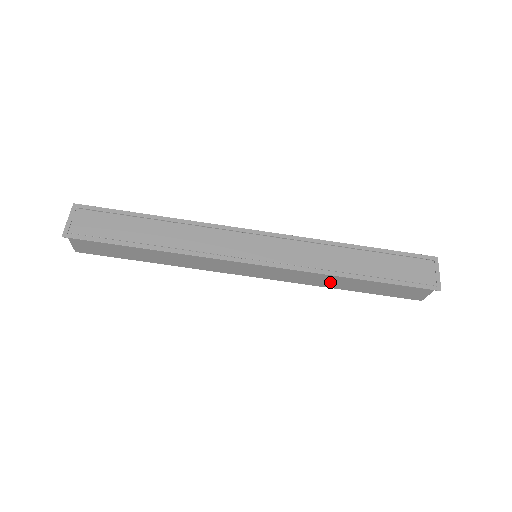
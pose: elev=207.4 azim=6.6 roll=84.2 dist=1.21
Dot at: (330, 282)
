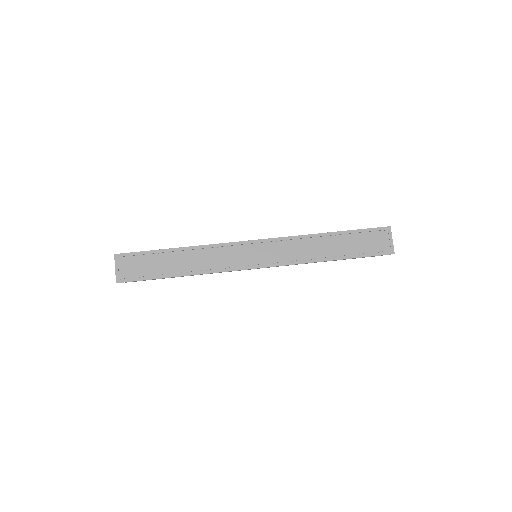
Dot at: occluded
